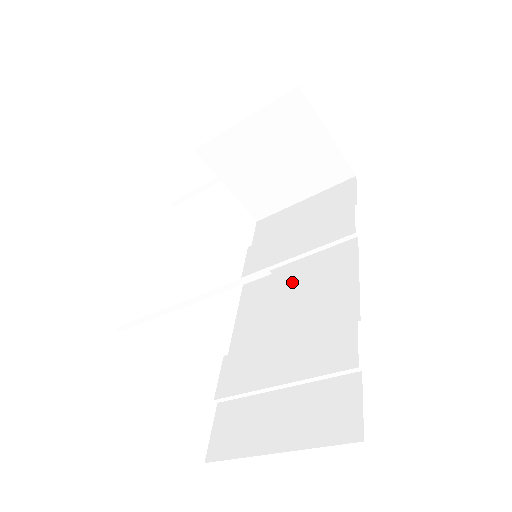
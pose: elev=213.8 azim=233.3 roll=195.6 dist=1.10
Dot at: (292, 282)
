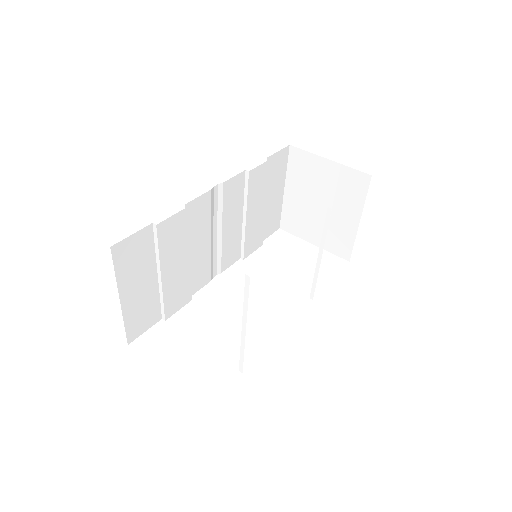
Dot at: occluded
